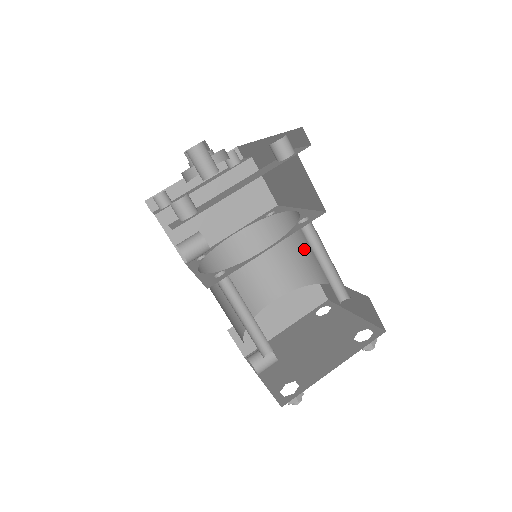
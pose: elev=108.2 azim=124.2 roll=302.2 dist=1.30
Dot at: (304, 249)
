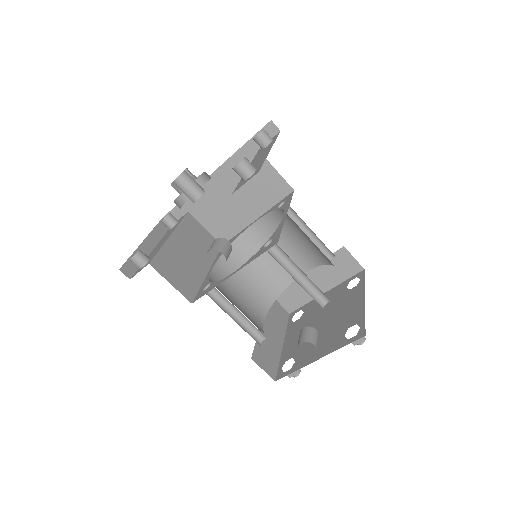
Dot at: (268, 258)
